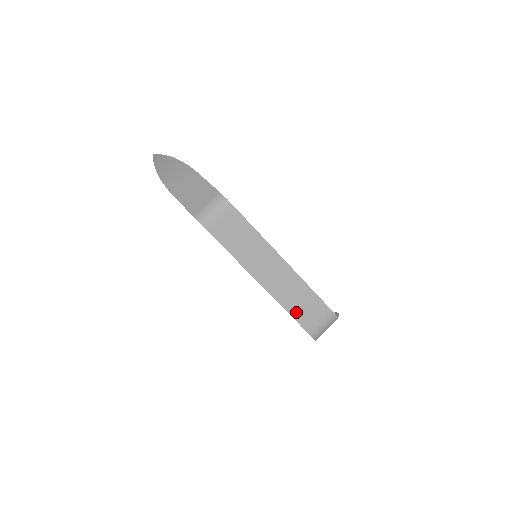
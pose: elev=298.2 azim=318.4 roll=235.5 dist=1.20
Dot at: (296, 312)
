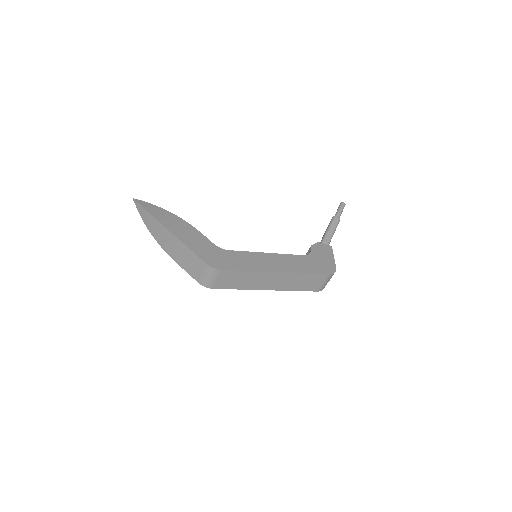
Dot at: (302, 288)
